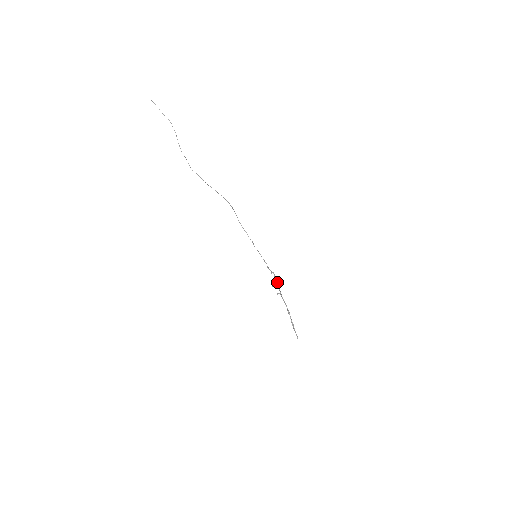
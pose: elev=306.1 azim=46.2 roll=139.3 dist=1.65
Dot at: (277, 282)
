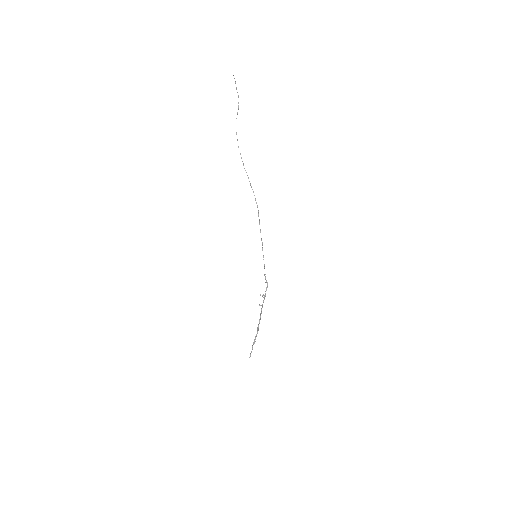
Dot at: occluded
